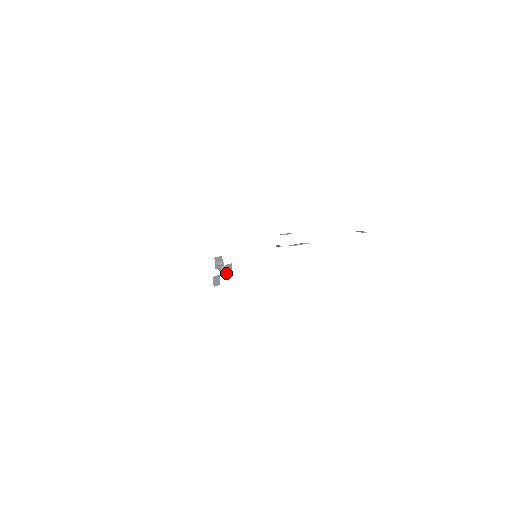
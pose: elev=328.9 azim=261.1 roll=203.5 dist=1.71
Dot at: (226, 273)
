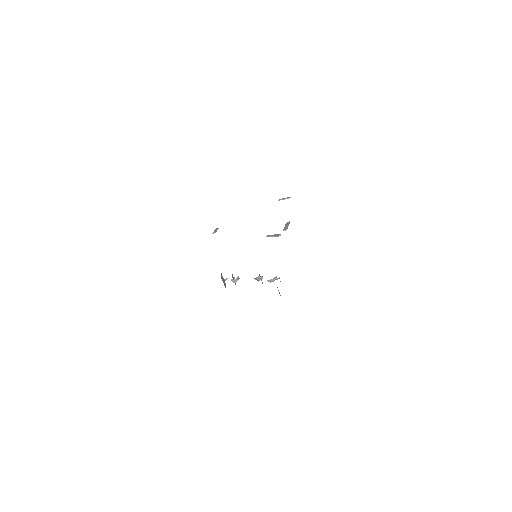
Dot at: occluded
